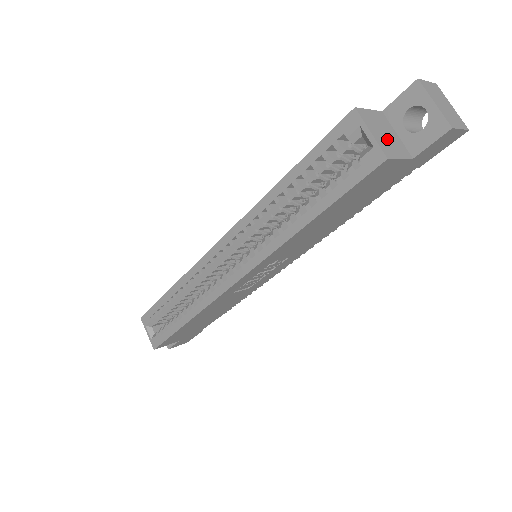
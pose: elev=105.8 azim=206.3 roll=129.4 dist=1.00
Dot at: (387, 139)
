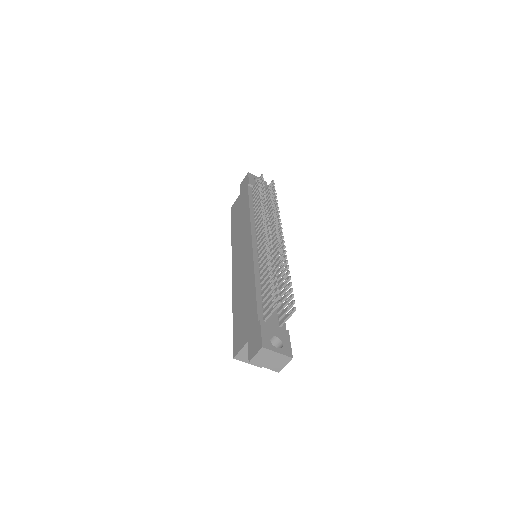
Dot at: occluded
